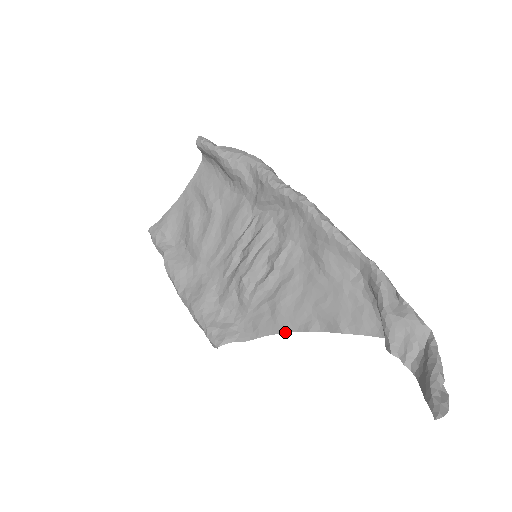
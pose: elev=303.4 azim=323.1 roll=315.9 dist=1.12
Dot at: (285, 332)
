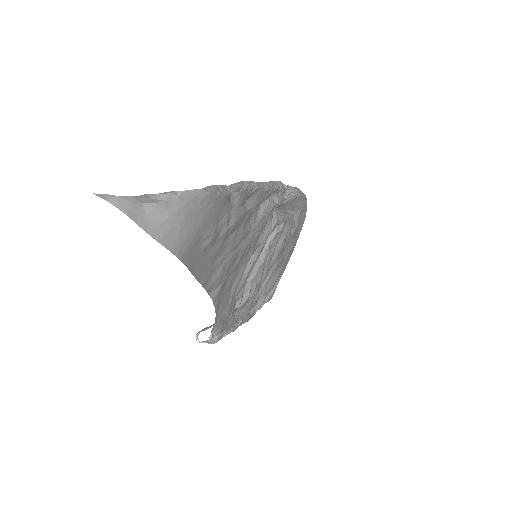
Dot at: (214, 298)
